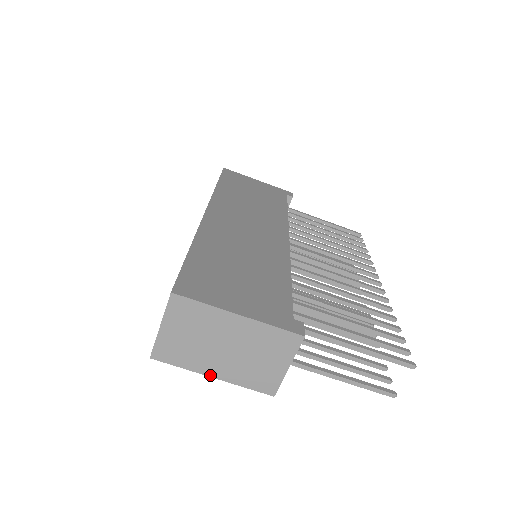
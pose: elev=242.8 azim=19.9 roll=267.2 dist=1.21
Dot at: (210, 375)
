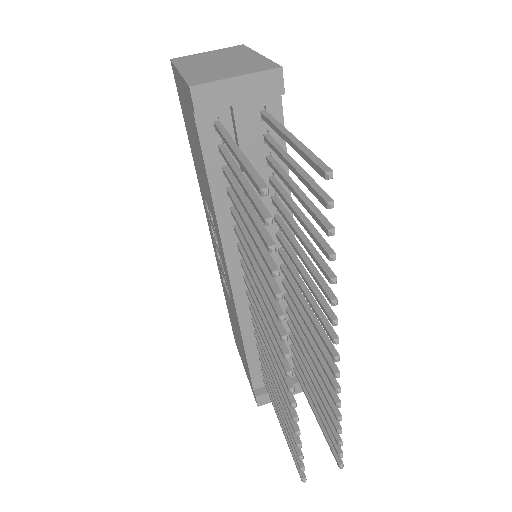
Dot at: (180, 70)
